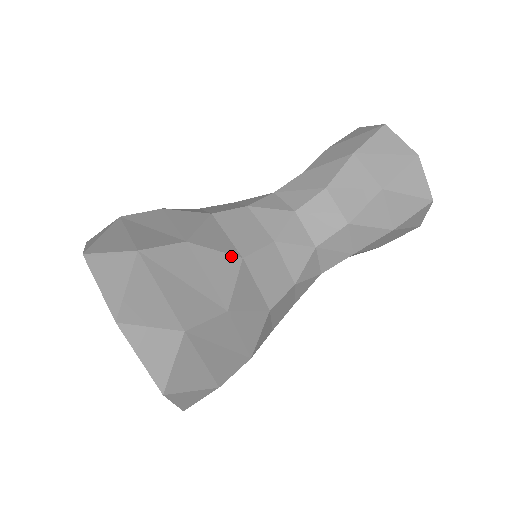
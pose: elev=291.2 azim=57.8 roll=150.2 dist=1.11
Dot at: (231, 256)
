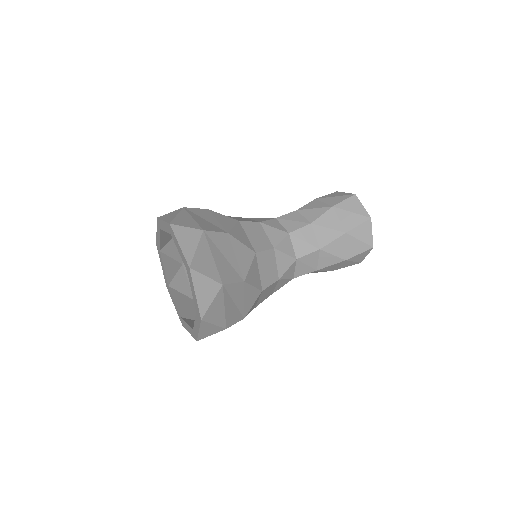
Dot at: (250, 249)
